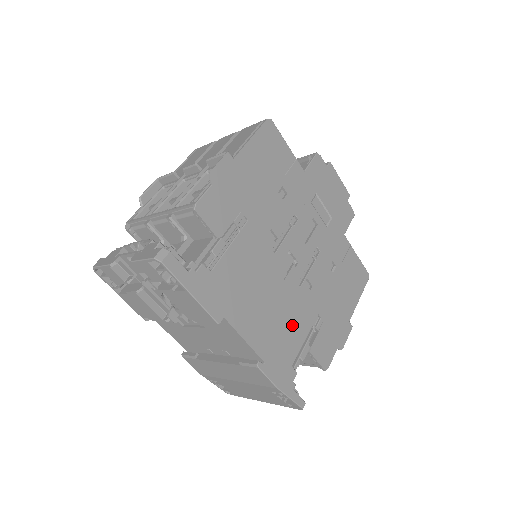
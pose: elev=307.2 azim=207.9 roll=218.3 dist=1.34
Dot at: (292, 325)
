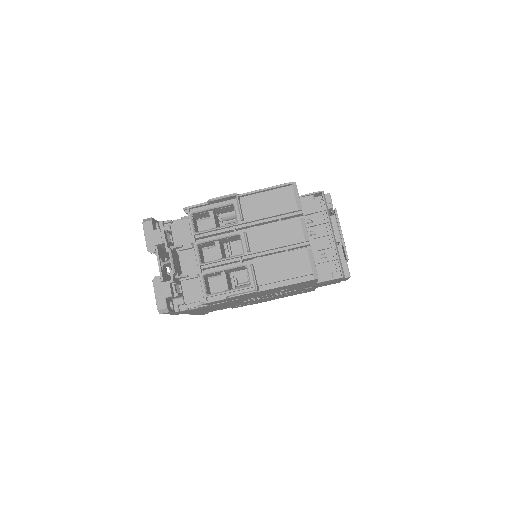
Dot at: occluded
